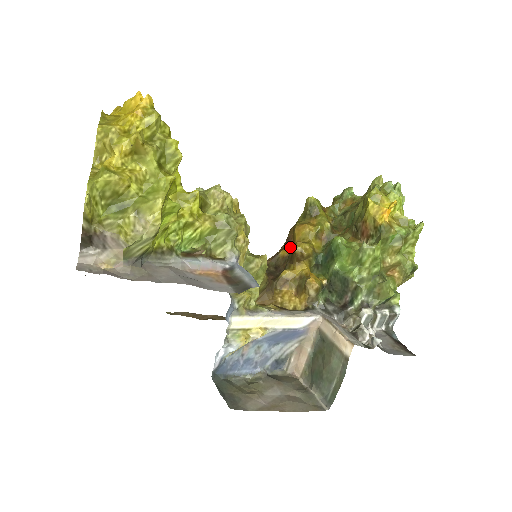
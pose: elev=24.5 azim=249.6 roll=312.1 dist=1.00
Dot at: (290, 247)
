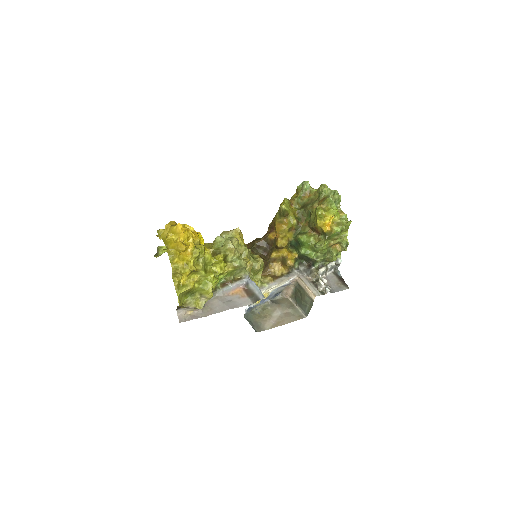
Dot at: (274, 232)
